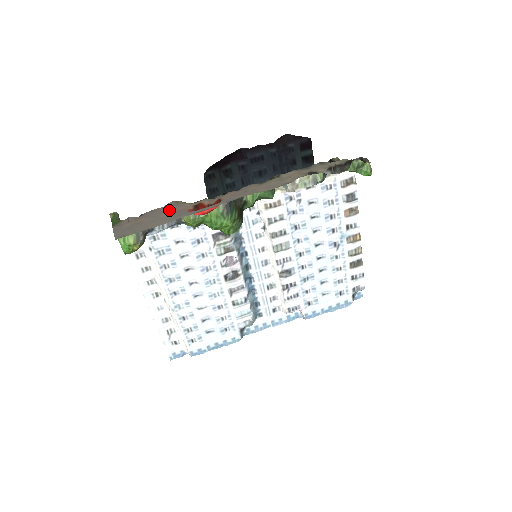
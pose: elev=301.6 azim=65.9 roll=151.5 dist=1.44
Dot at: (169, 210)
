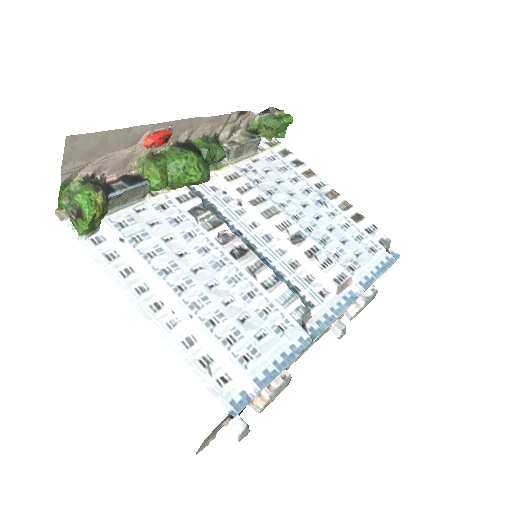
Dot at: (123, 157)
